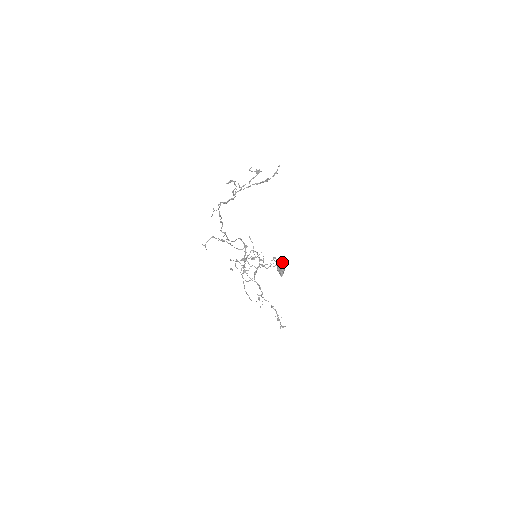
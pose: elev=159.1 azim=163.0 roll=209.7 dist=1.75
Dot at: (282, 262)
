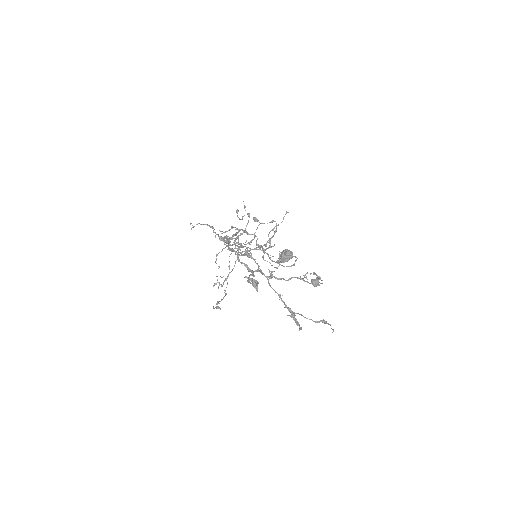
Dot at: (292, 256)
